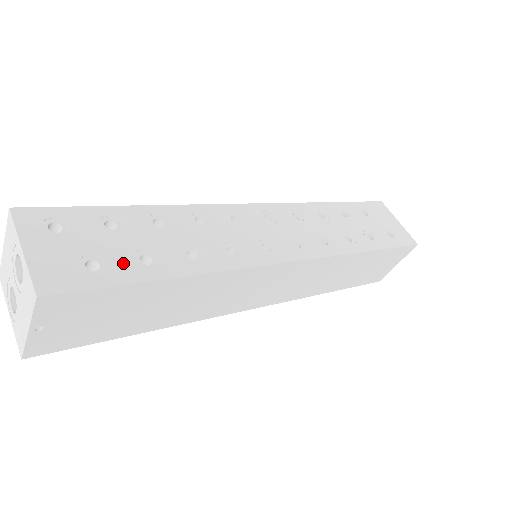
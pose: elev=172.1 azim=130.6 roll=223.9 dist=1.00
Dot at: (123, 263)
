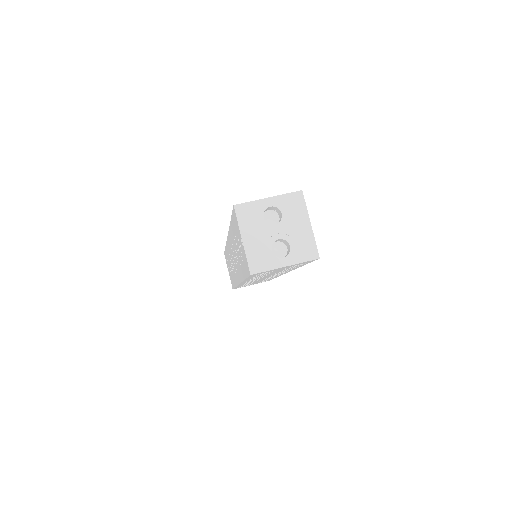
Dot at: occluded
